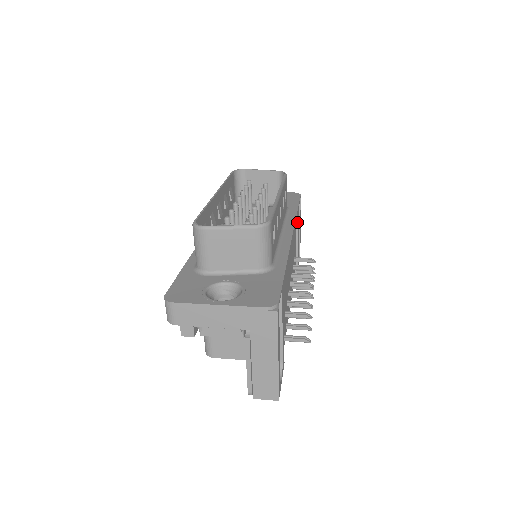
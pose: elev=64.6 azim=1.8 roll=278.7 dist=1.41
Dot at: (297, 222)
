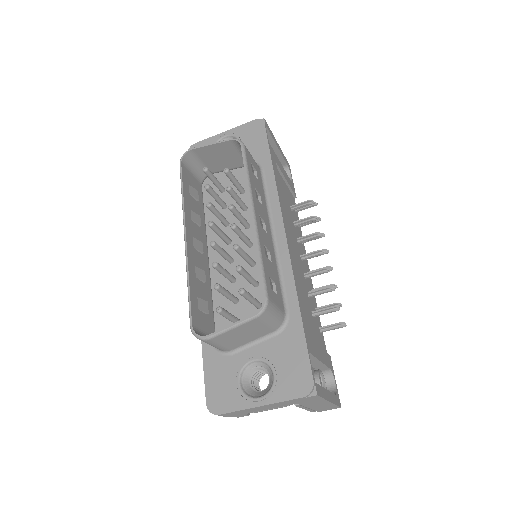
Dot at: (277, 176)
